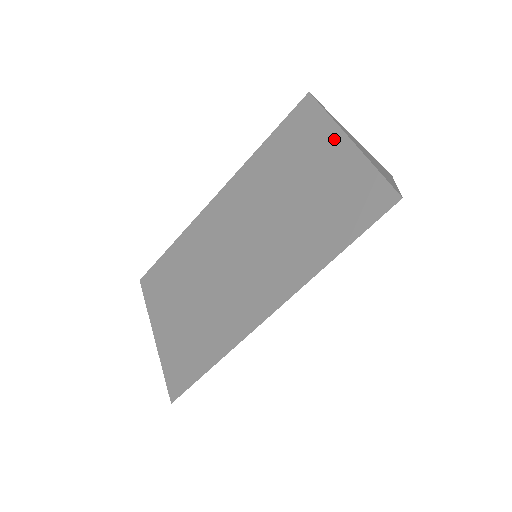
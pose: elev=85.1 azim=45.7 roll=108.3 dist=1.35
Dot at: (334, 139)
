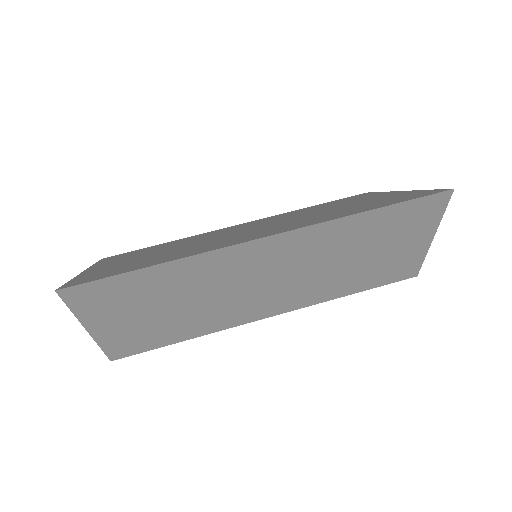
Dot at: (385, 193)
